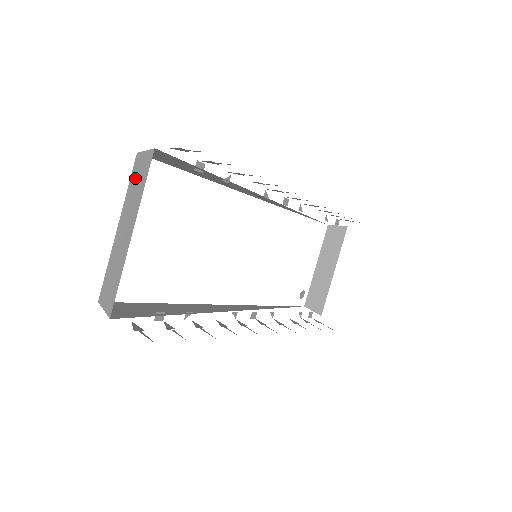
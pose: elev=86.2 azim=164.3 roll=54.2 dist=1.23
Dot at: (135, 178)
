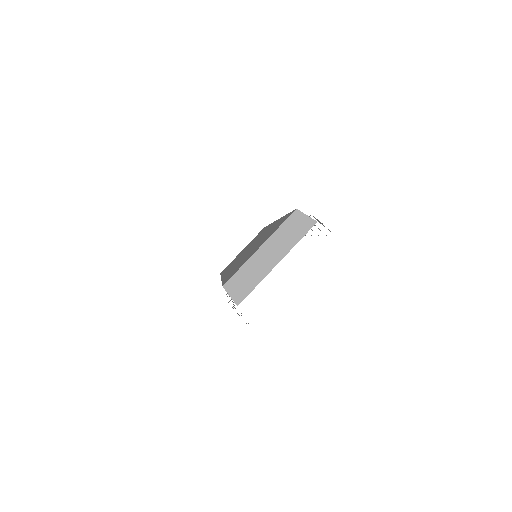
Dot at: (291, 226)
